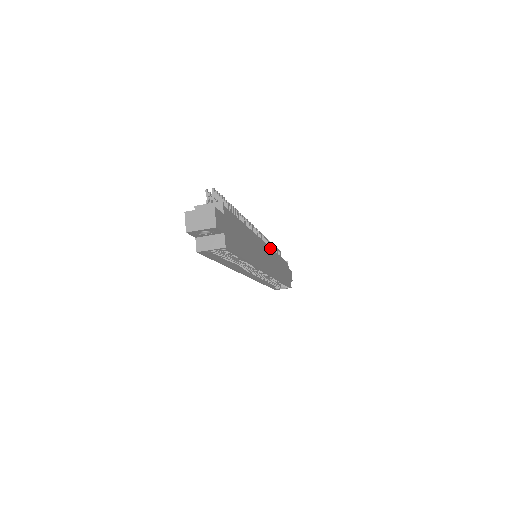
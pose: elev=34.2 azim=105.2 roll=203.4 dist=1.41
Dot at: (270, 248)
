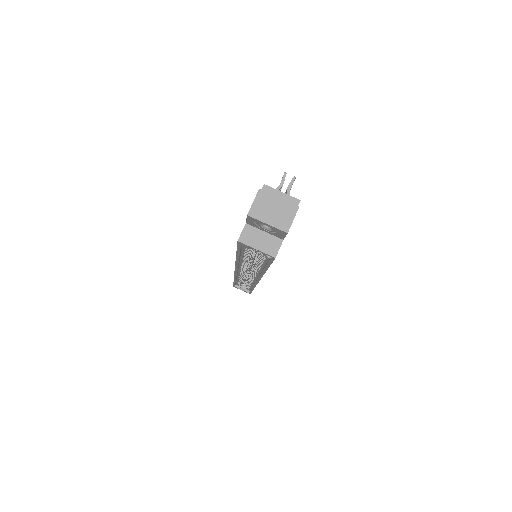
Dot at: occluded
